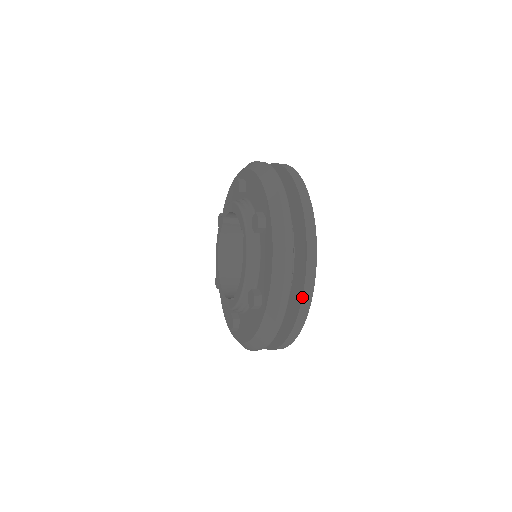
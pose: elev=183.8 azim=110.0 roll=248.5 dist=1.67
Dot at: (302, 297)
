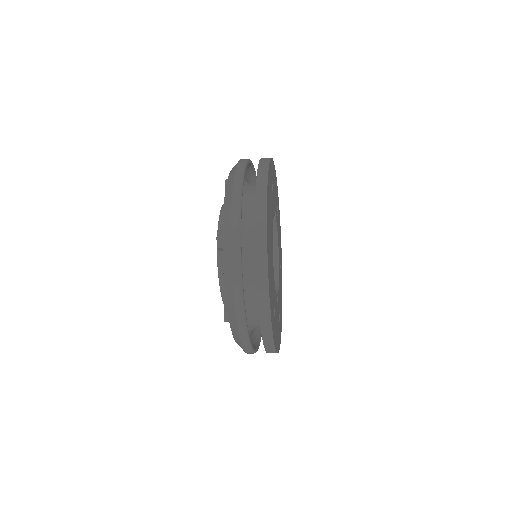
Dot at: occluded
